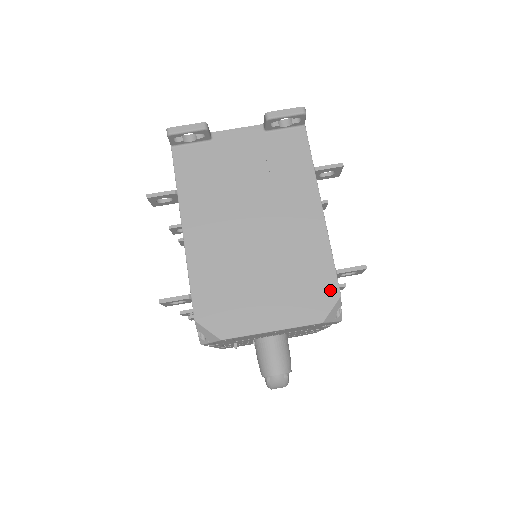
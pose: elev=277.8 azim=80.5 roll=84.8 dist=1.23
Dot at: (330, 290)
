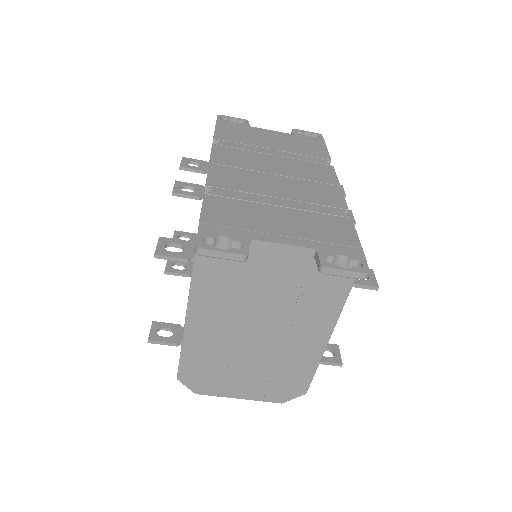
Dot at: (300, 389)
